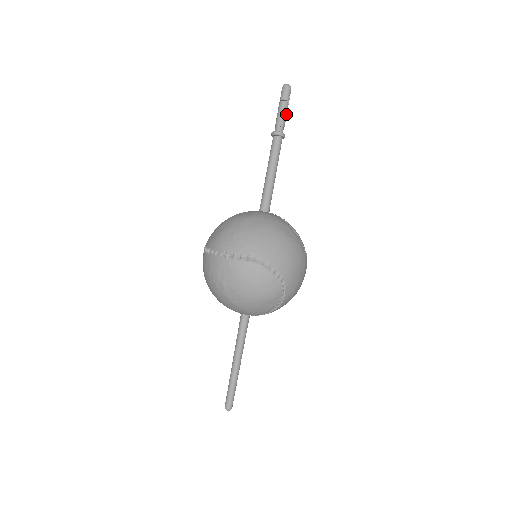
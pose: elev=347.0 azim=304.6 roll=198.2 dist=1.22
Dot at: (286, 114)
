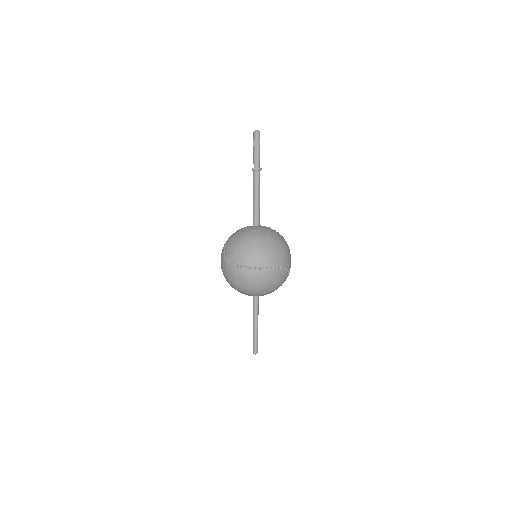
Dot at: occluded
